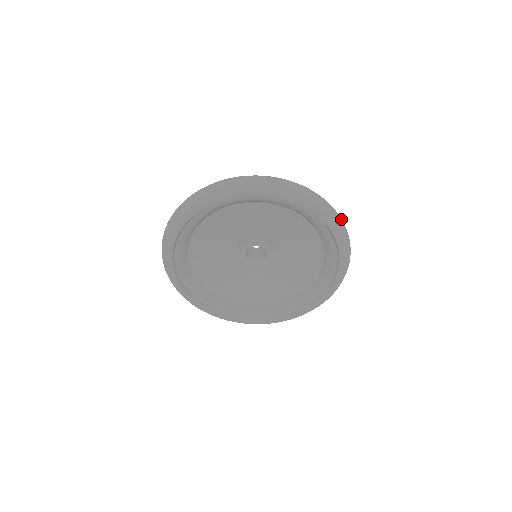
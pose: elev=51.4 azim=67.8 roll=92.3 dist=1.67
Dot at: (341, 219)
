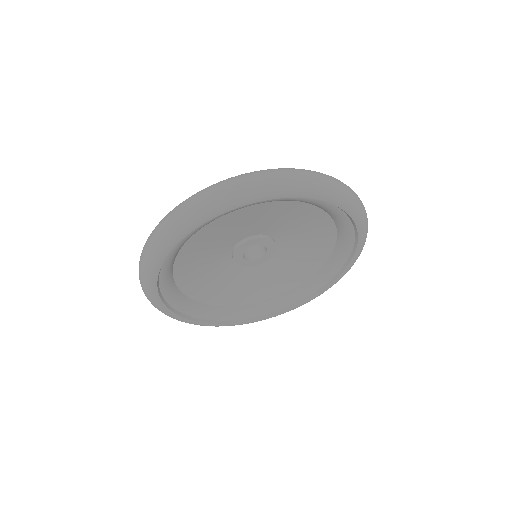
Dot at: (310, 174)
